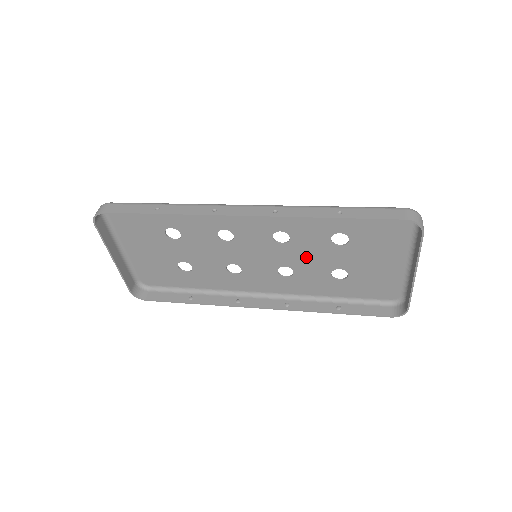
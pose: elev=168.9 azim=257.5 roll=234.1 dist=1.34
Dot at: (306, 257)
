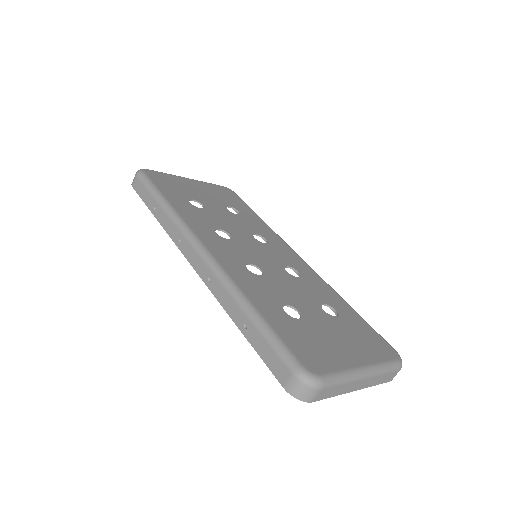
Dot at: (289, 287)
